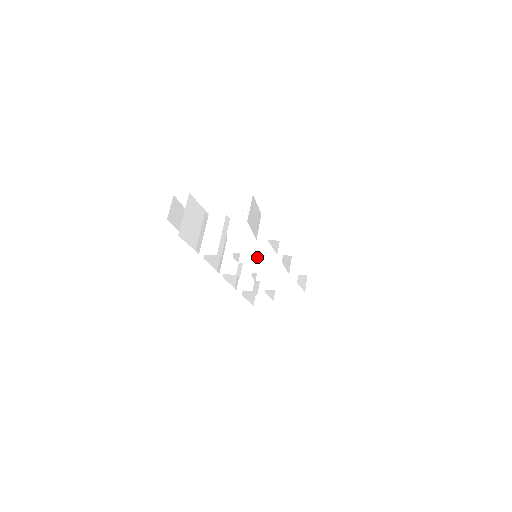
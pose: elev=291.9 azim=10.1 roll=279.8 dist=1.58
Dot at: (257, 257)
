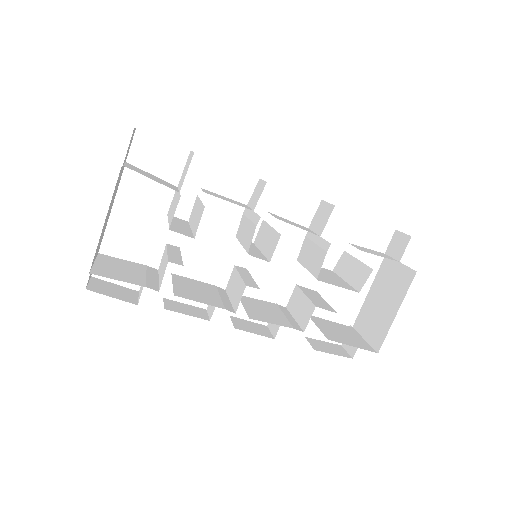
Dot at: (202, 207)
